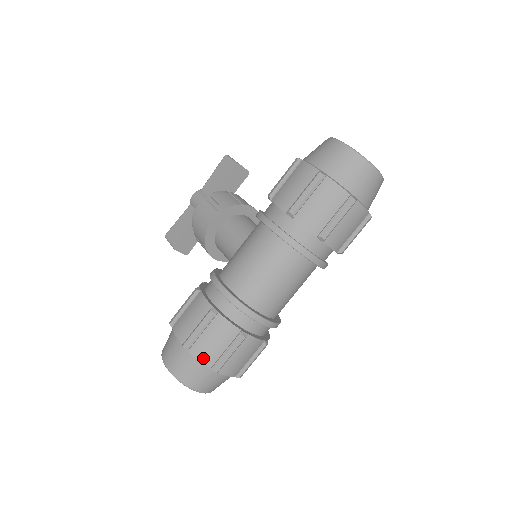
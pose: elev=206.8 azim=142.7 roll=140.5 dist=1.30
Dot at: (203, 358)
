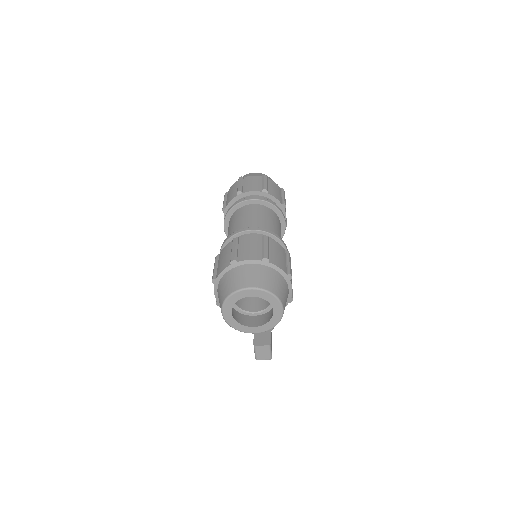
Dot at: (223, 268)
